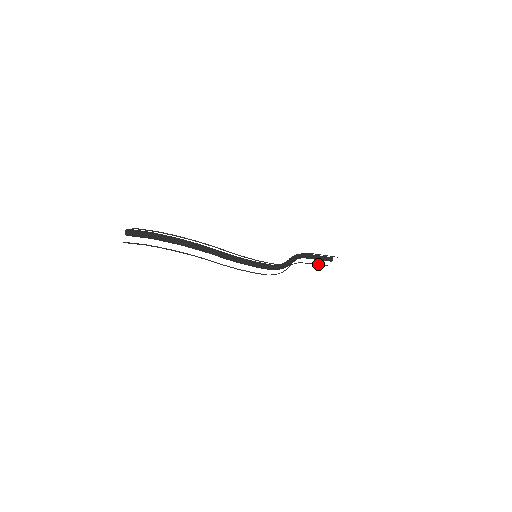
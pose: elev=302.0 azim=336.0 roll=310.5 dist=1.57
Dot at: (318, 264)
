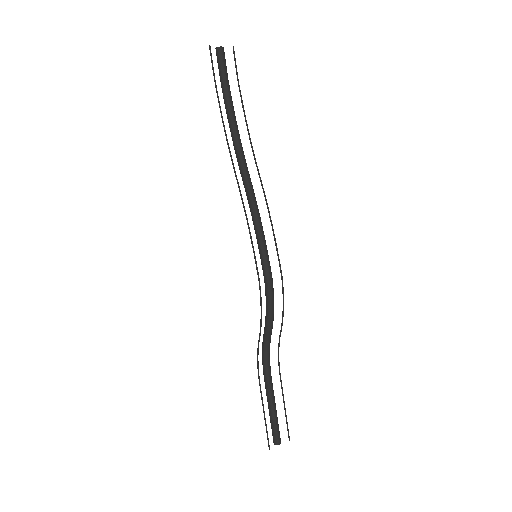
Dot at: (265, 422)
